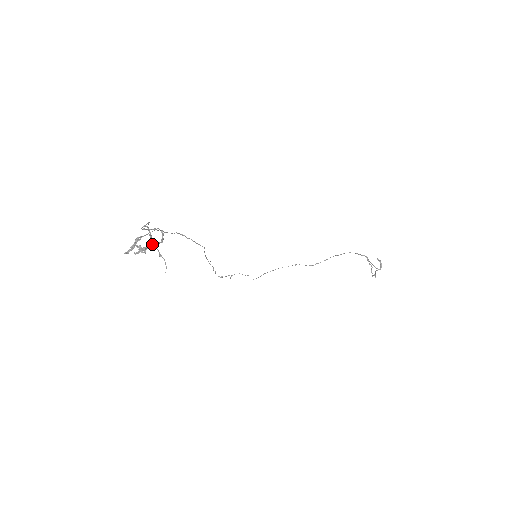
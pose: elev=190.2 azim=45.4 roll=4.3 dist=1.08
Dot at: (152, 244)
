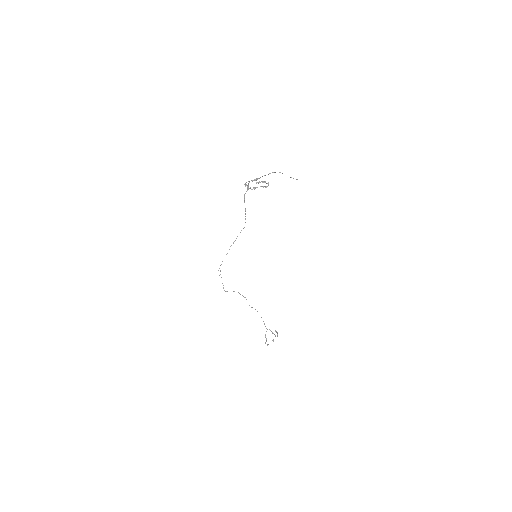
Dot at: (268, 183)
